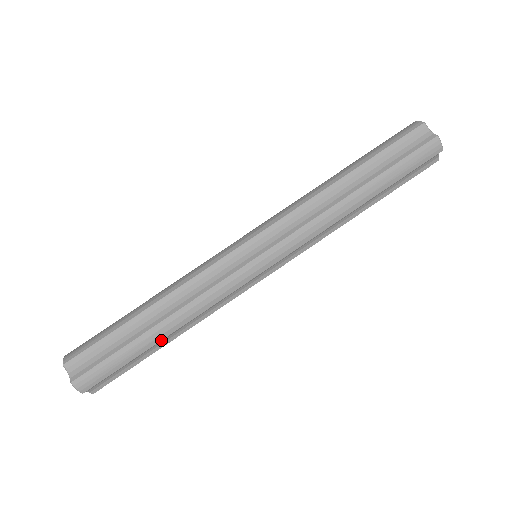
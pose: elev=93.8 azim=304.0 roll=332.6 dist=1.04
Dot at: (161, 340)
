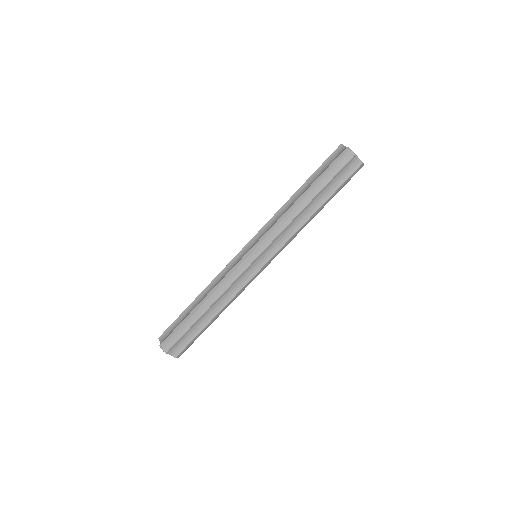
Dot at: occluded
